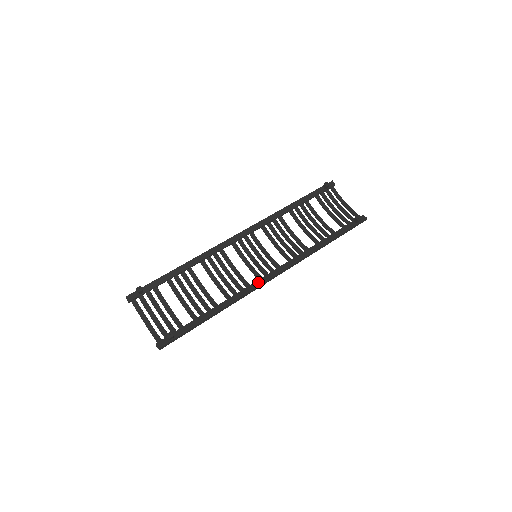
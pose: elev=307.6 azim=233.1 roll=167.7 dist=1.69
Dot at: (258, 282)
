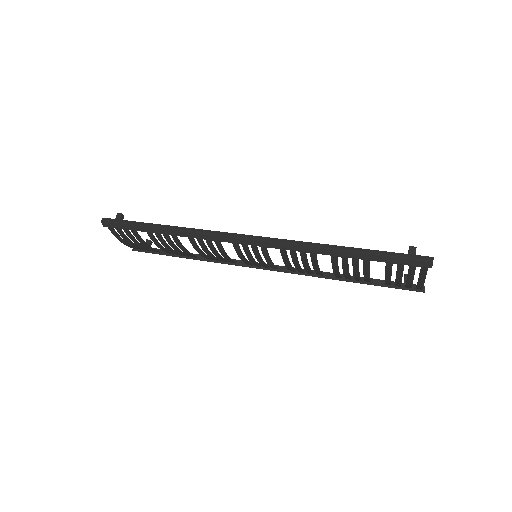
Dot at: occluded
